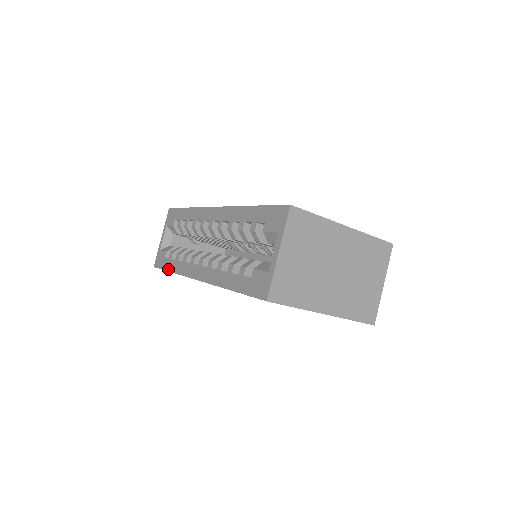
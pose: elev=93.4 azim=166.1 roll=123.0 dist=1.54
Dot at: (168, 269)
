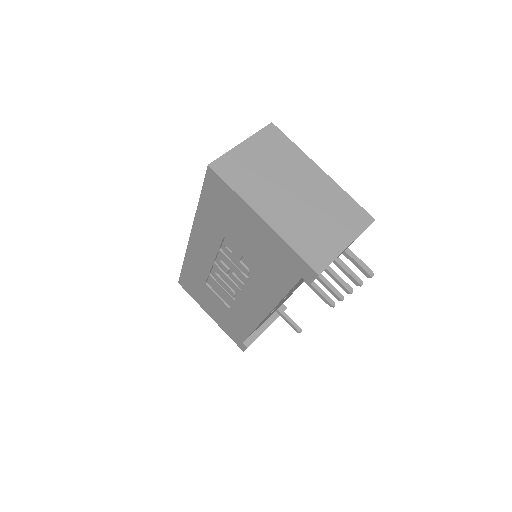
Dot at: occluded
